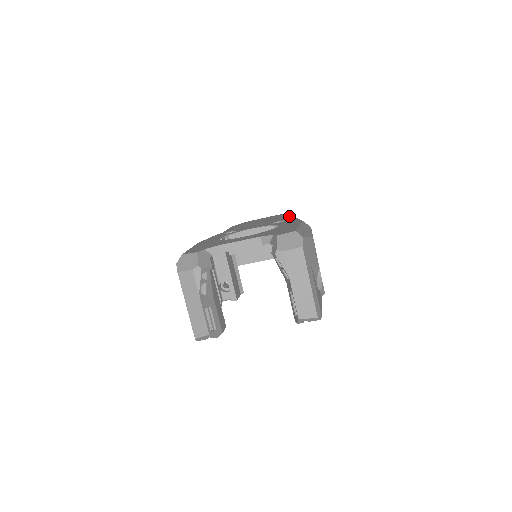
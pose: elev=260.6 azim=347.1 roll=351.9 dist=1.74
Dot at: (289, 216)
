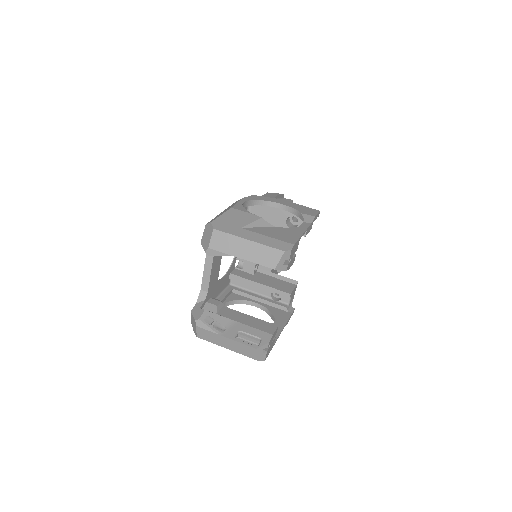
Dot at: occluded
